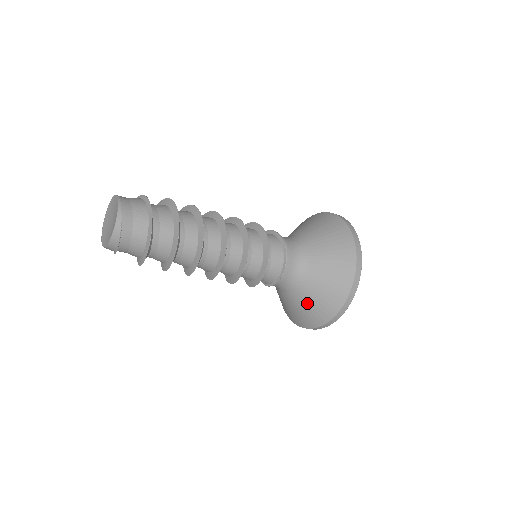
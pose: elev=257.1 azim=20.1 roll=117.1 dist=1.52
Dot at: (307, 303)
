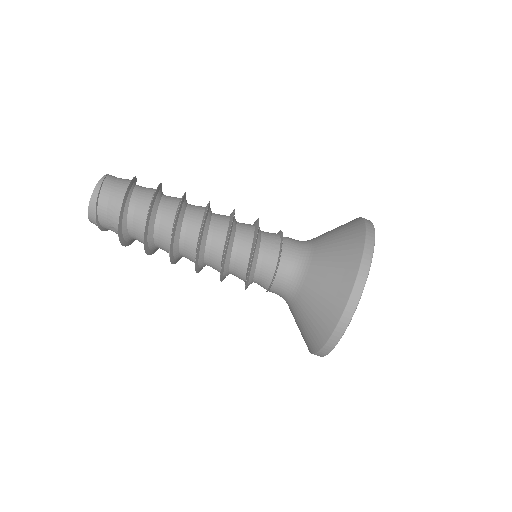
Dot at: (310, 308)
